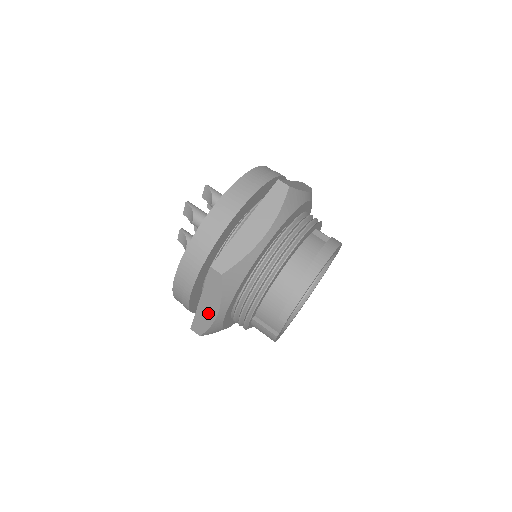
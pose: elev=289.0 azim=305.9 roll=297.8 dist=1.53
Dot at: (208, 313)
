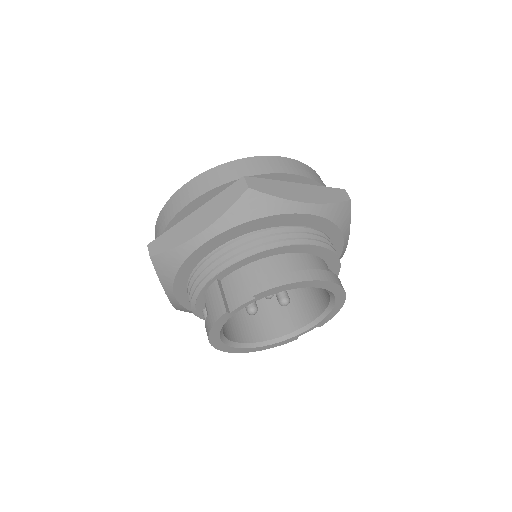
Dot at: (189, 230)
